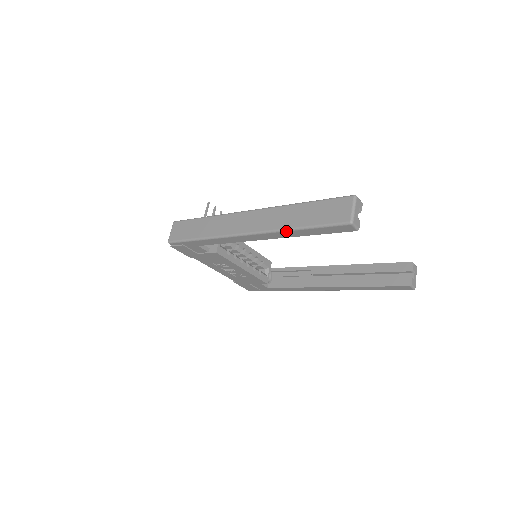
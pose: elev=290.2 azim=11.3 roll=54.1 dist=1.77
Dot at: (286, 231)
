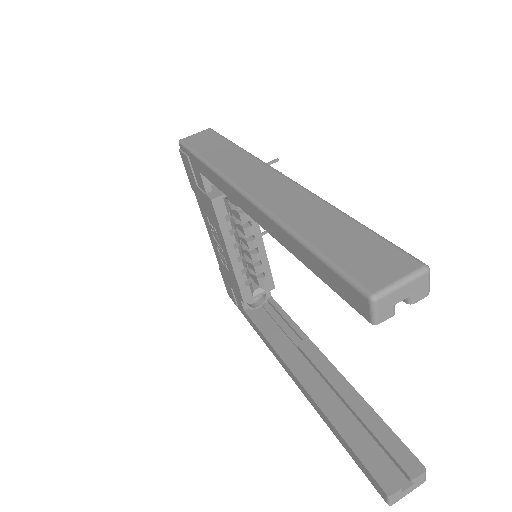
Dot at: (283, 228)
